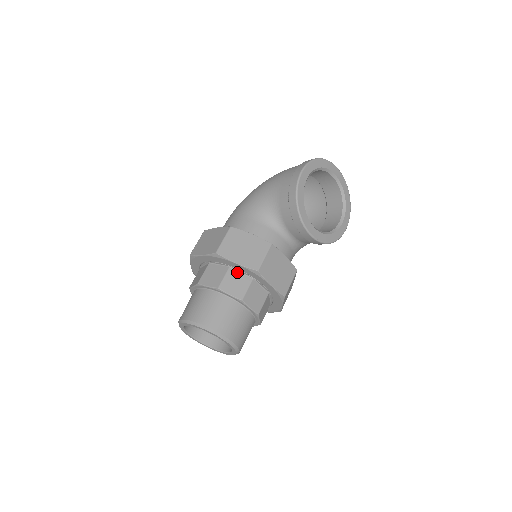
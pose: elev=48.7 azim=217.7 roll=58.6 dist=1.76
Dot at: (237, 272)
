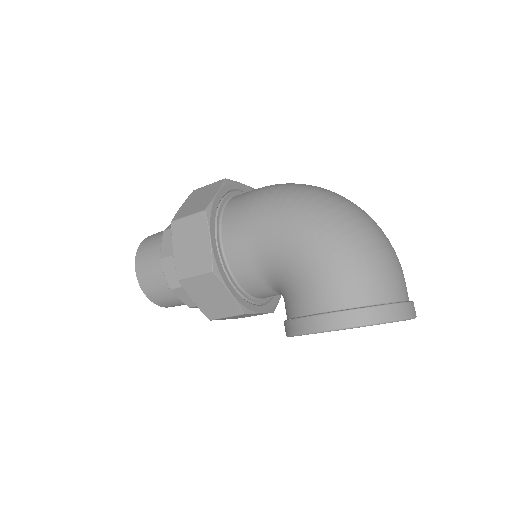
Dot at: occluded
